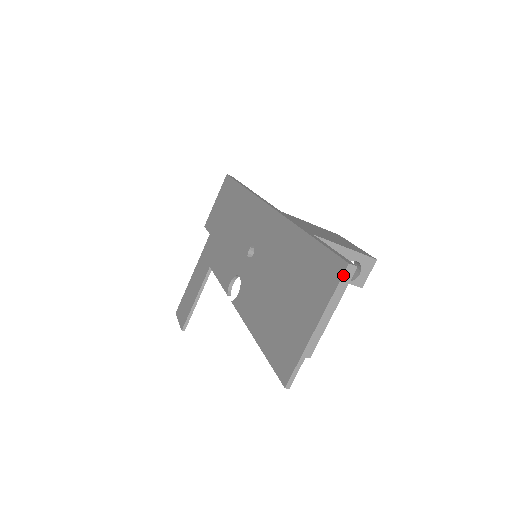
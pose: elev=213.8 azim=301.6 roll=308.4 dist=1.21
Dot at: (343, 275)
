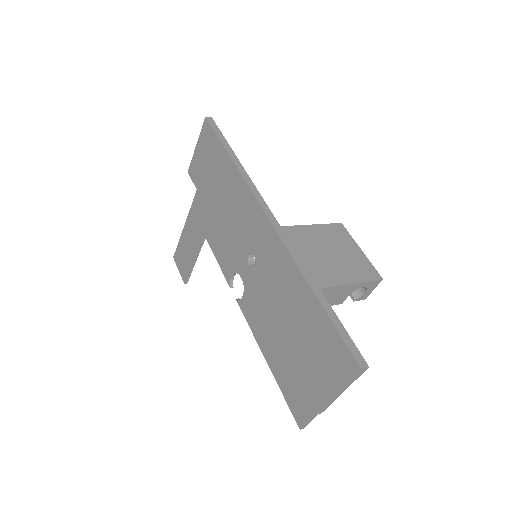
Dot at: (355, 375)
